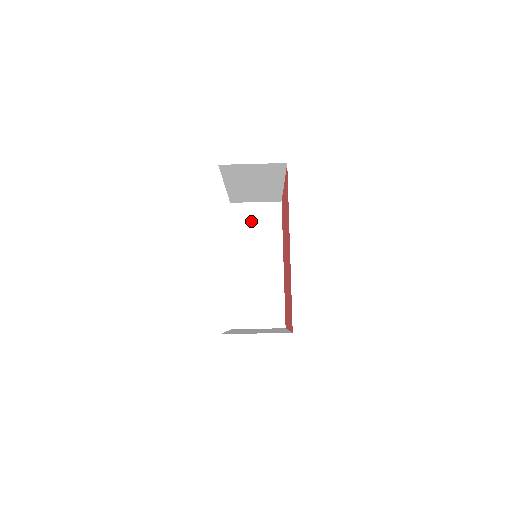
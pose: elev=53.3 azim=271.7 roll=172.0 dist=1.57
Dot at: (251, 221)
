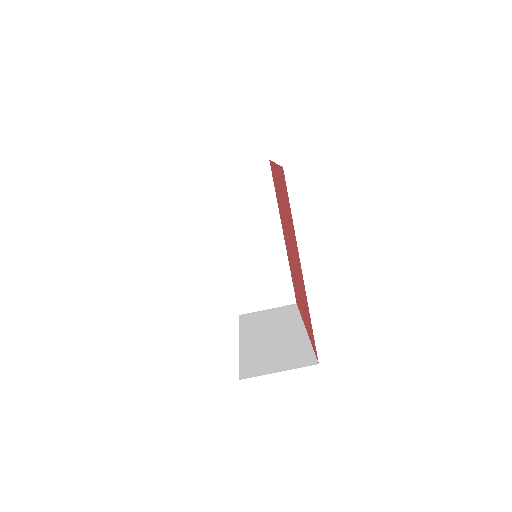
Dot at: (237, 191)
